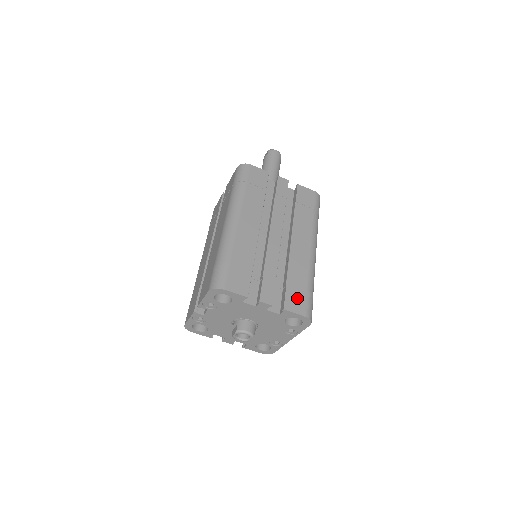
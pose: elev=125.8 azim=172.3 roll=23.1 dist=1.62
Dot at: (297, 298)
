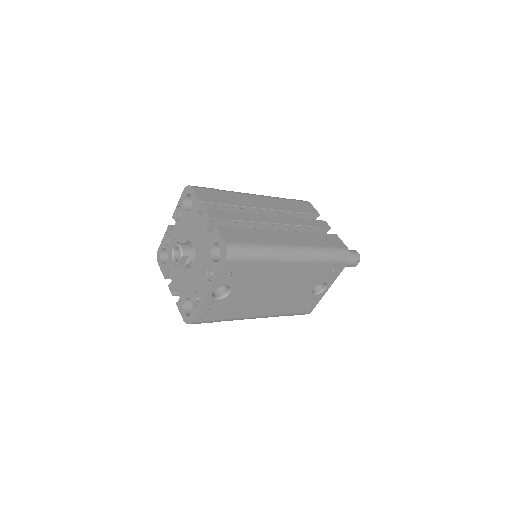
Dot at: (236, 235)
